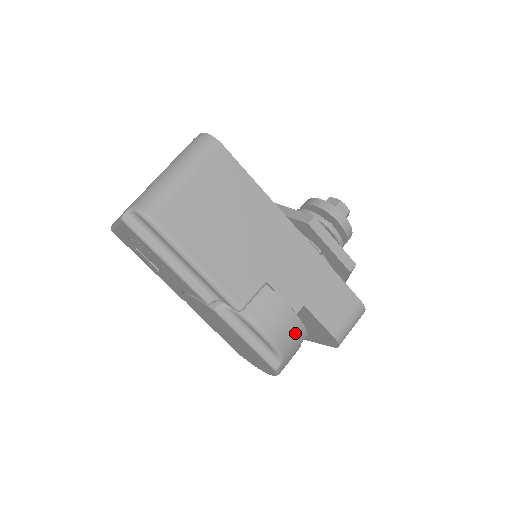
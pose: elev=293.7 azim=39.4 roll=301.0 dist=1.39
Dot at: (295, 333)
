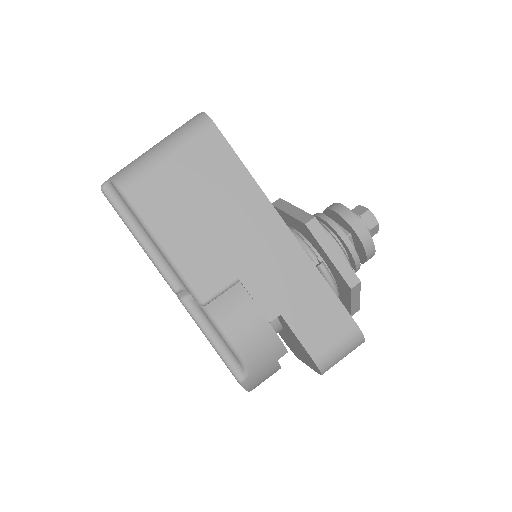
Dot at: (267, 345)
